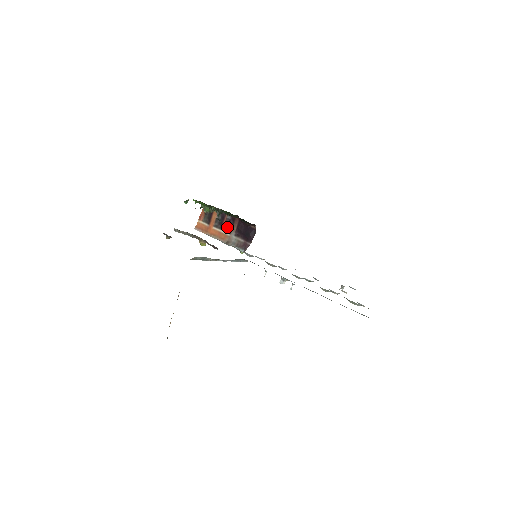
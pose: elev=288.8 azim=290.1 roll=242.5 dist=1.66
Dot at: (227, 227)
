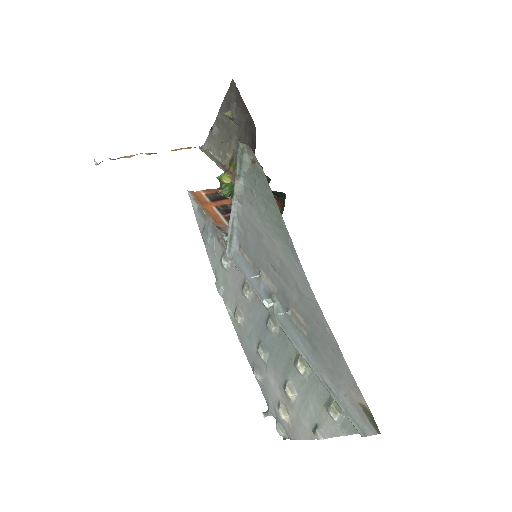
Dot at: occluded
